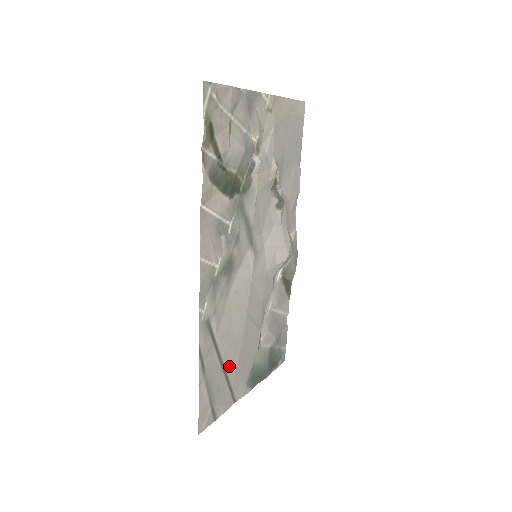
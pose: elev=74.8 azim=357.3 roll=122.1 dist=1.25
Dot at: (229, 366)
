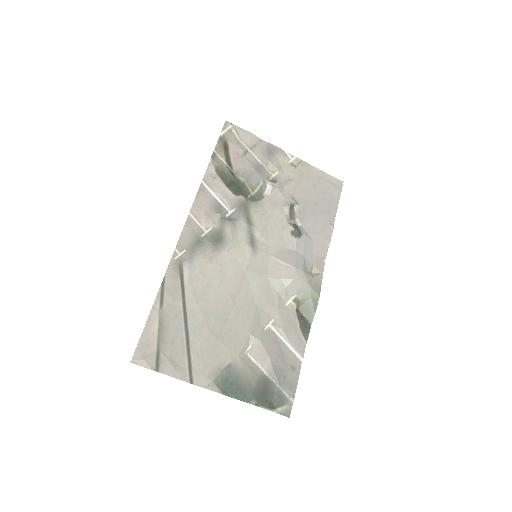
Dot at: (194, 331)
